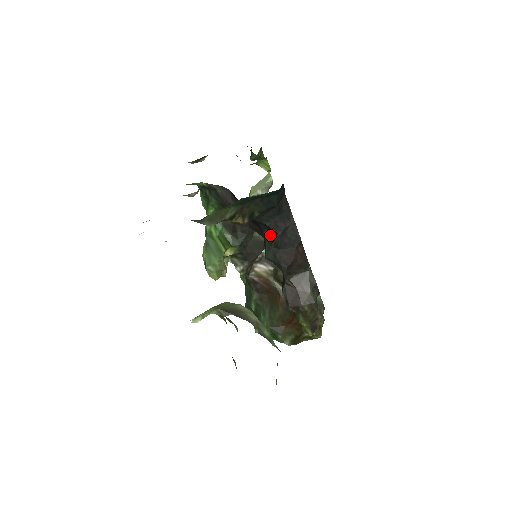
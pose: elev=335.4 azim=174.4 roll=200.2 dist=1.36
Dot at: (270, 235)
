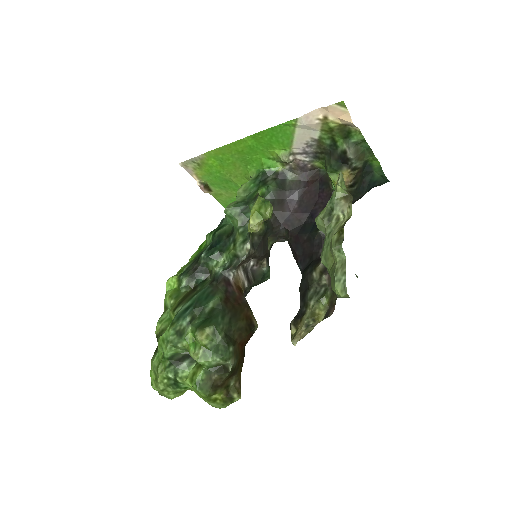
Dot at: occluded
